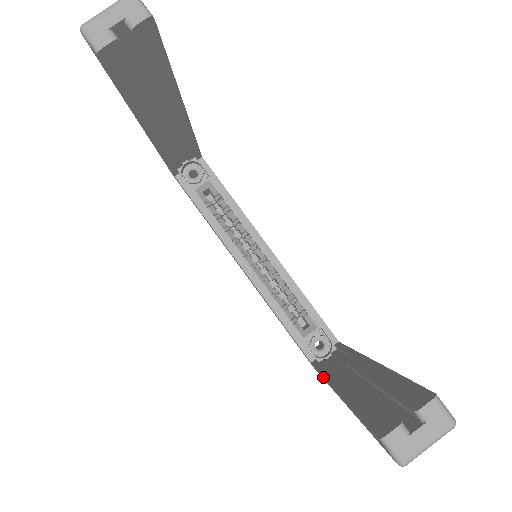
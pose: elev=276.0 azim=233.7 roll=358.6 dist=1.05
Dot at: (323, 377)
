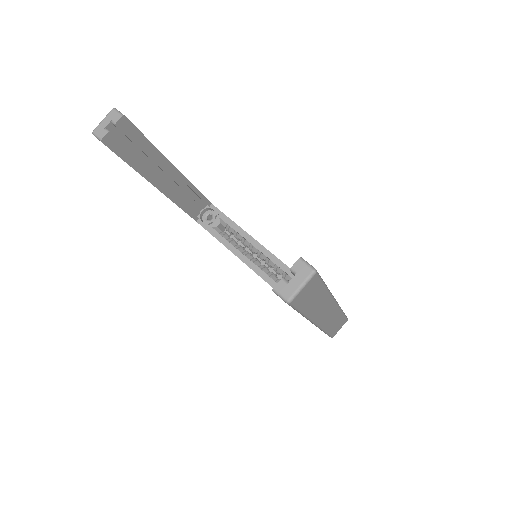
Dot at: occluded
